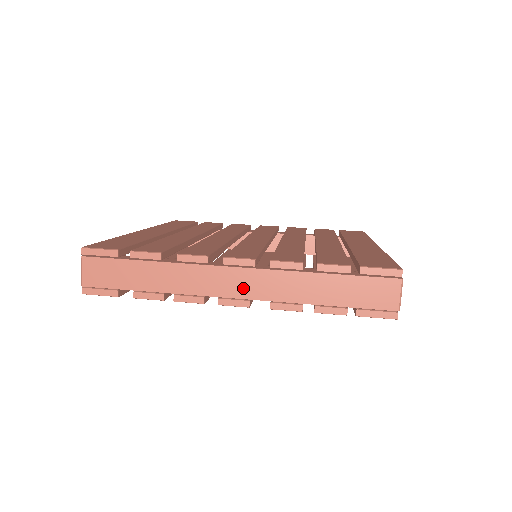
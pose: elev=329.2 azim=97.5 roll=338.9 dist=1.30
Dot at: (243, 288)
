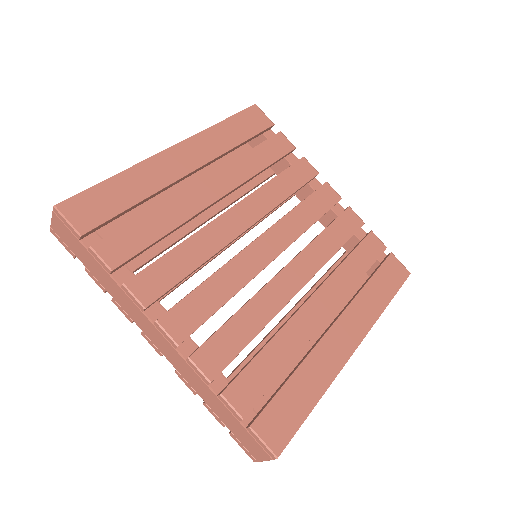
Dot at: (161, 346)
